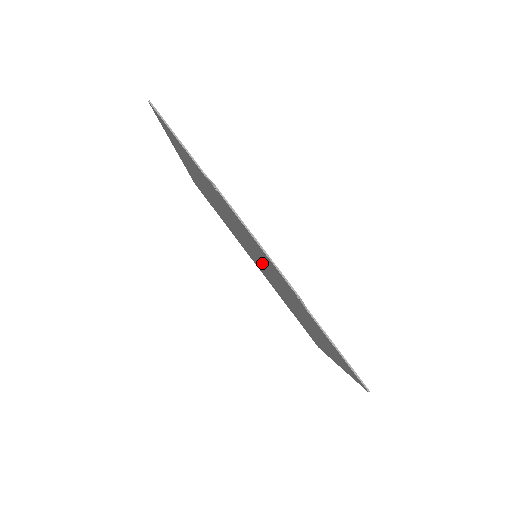
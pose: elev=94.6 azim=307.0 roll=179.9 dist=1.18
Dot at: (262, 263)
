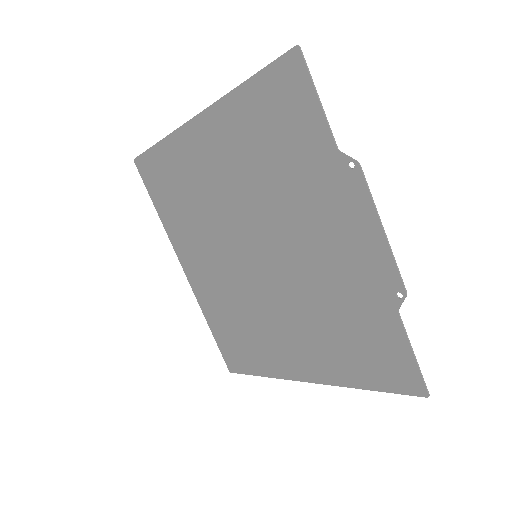
Dot at: (278, 263)
